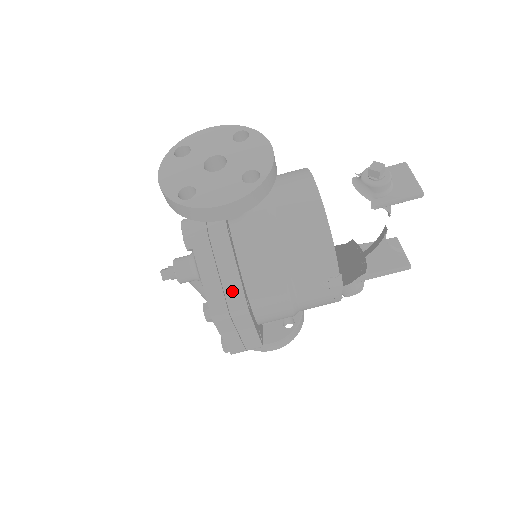
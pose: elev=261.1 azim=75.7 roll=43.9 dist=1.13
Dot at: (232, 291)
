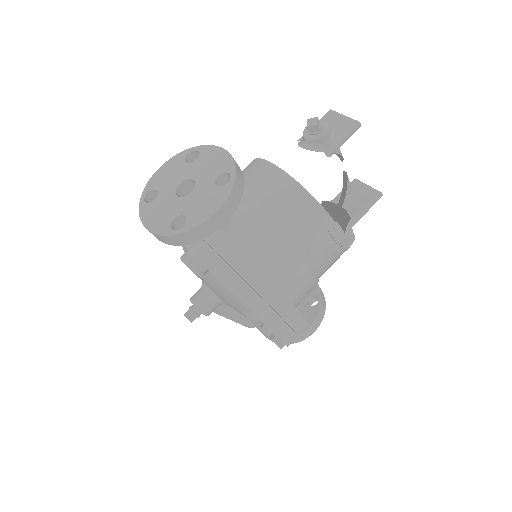
Dot at: (260, 285)
